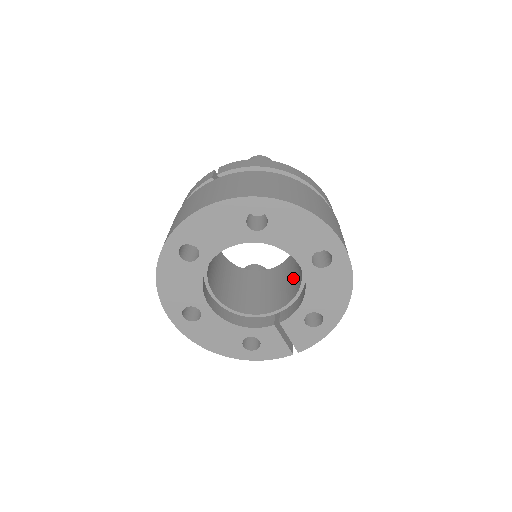
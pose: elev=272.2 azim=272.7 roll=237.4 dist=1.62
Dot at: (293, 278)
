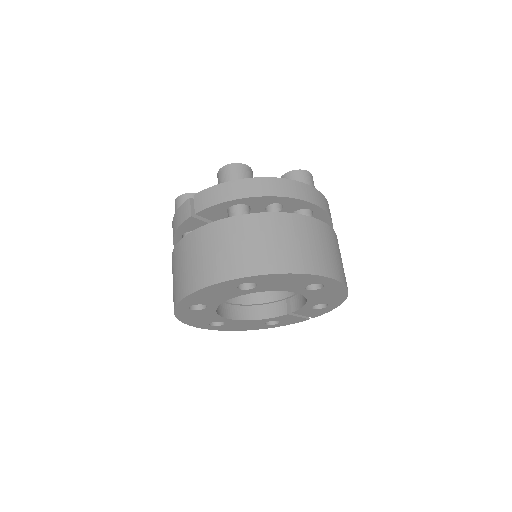
Dot at: occluded
